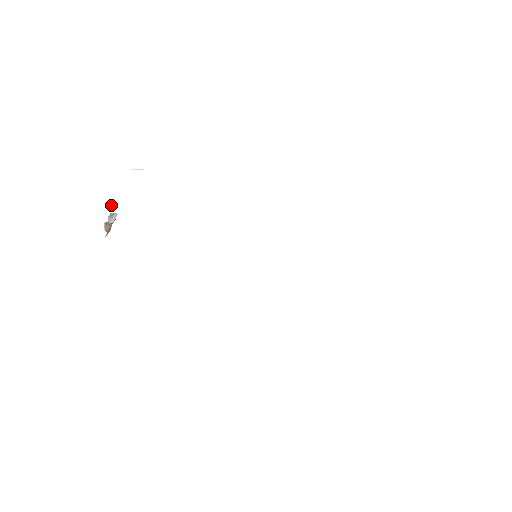
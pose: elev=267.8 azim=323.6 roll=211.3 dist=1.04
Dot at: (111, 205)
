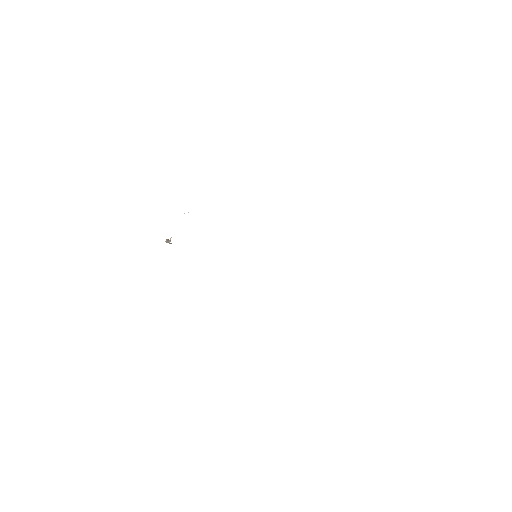
Dot at: (170, 238)
